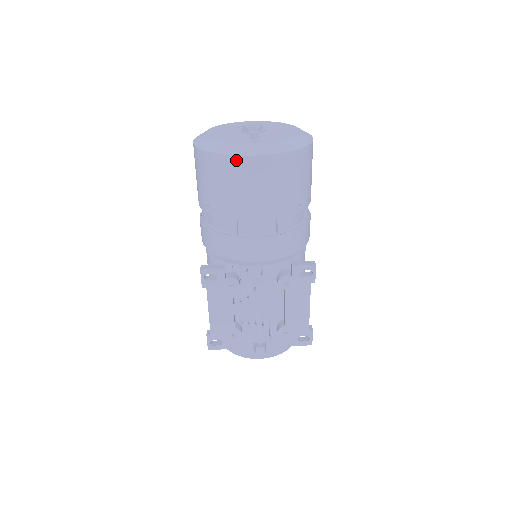
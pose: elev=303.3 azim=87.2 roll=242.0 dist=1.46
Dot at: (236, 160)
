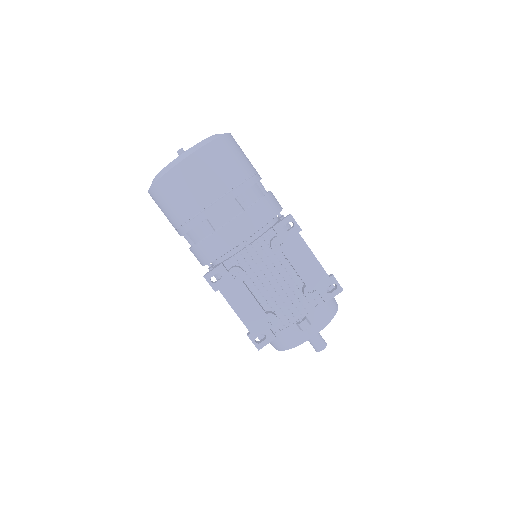
Dot at: (174, 172)
